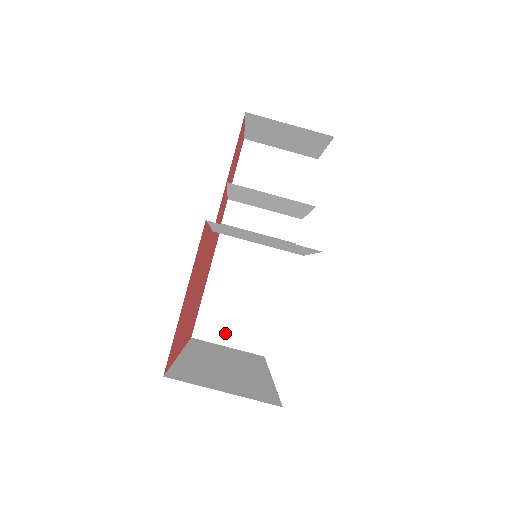
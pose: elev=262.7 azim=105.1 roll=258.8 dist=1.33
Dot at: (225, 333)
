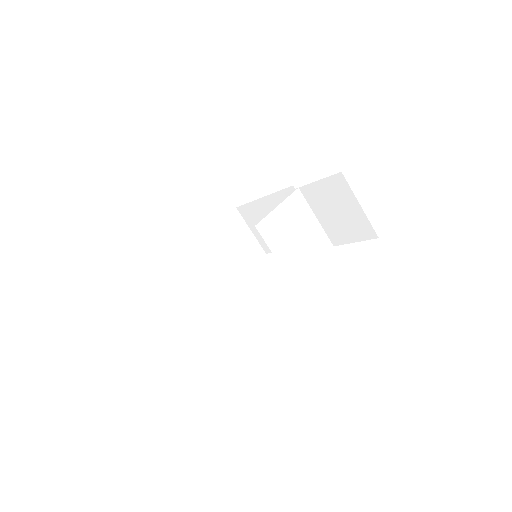
Dot at: (254, 225)
